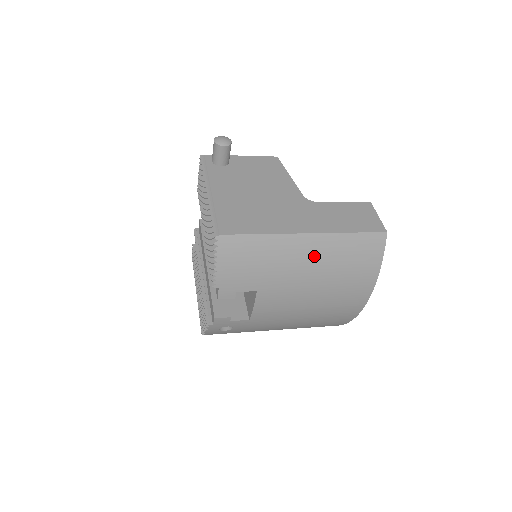
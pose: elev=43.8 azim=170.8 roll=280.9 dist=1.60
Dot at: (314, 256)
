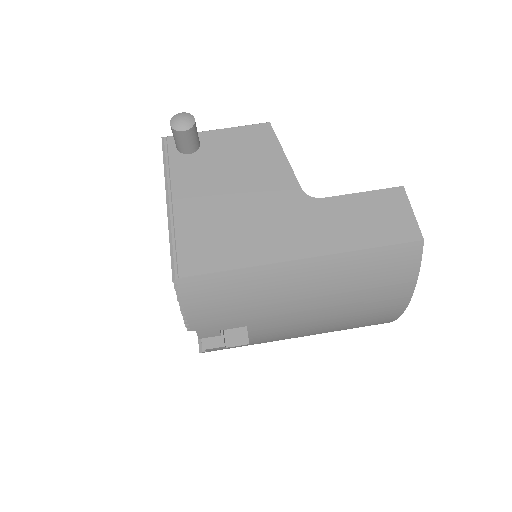
Dot at: (317, 283)
